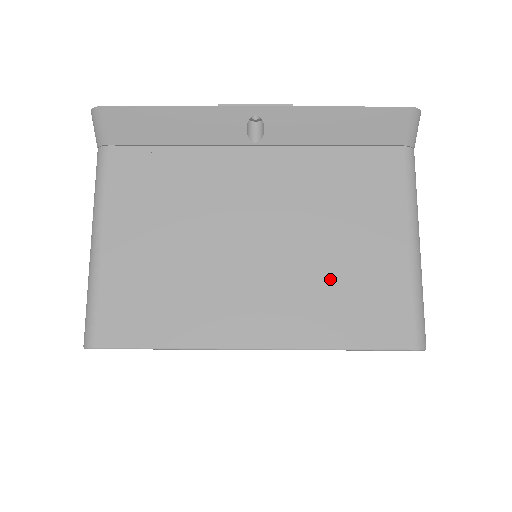
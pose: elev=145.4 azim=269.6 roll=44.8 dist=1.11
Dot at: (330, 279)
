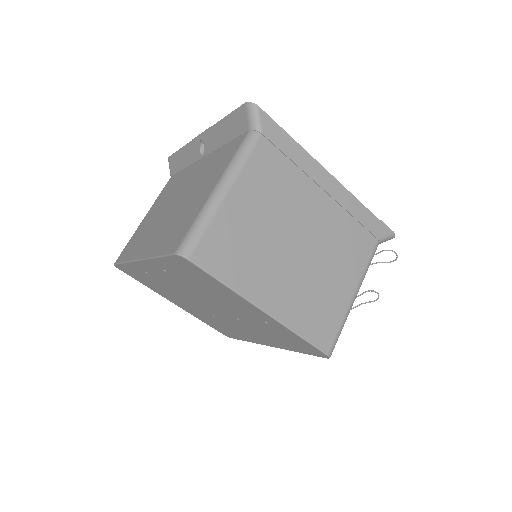
Dot at: (178, 218)
